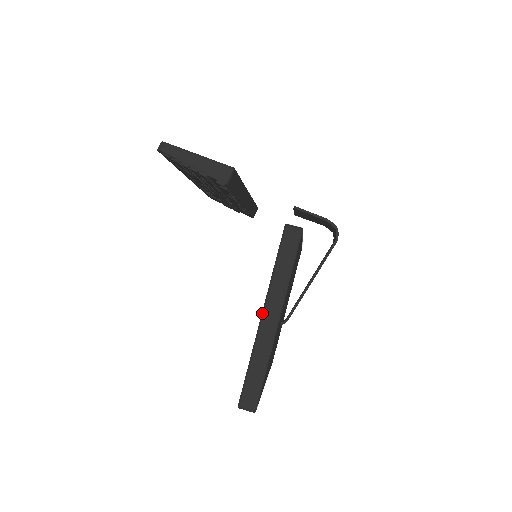
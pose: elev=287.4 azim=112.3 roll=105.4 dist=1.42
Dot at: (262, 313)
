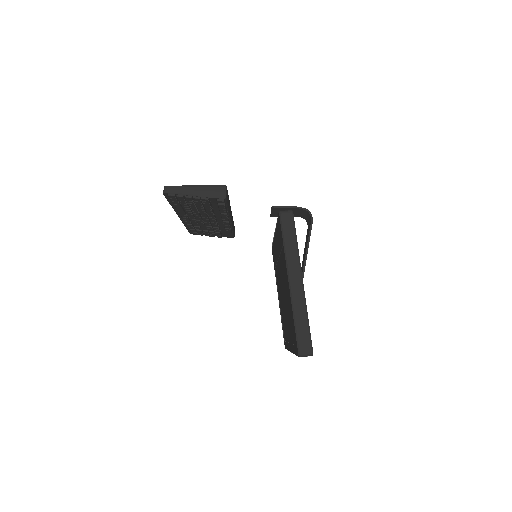
Dot at: (288, 280)
